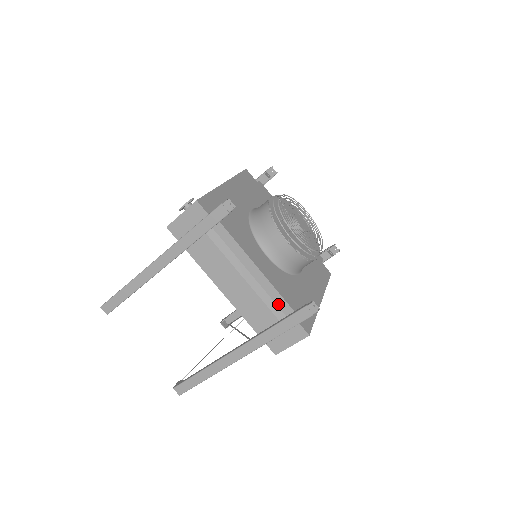
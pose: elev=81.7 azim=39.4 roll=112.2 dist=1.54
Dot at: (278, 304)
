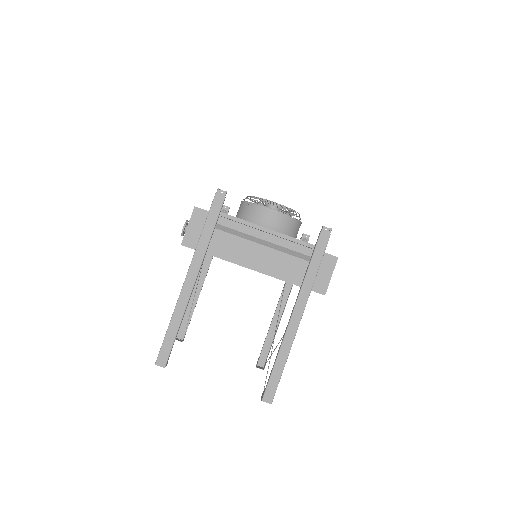
Dot at: (300, 251)
